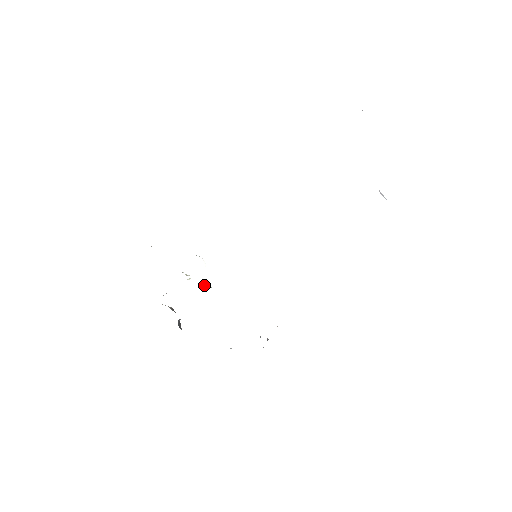
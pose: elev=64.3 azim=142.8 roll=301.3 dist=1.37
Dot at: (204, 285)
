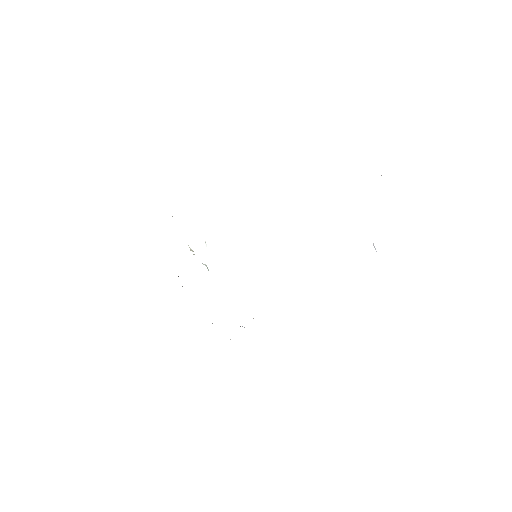
Dot at: (203, 264)
